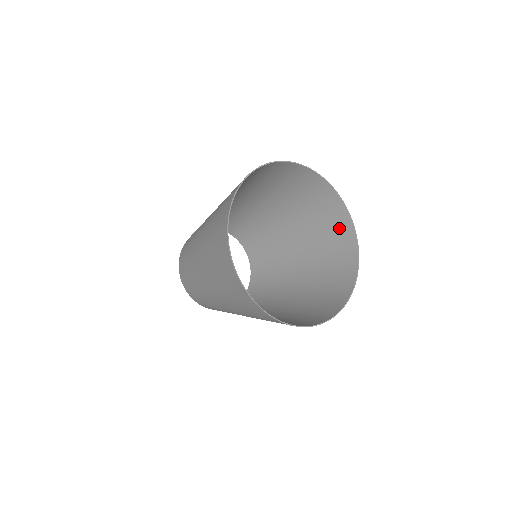
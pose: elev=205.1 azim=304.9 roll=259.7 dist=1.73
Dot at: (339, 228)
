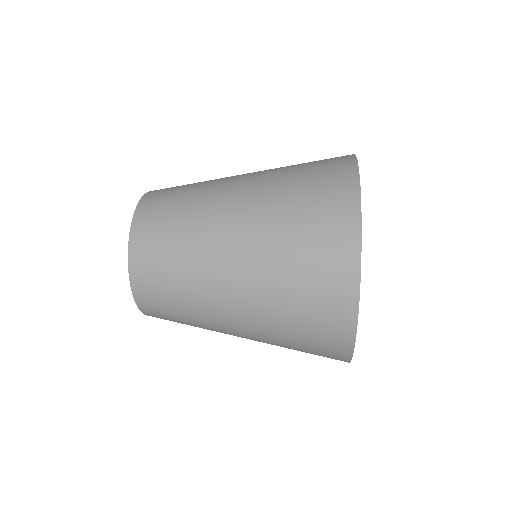
Dot at: occluded
